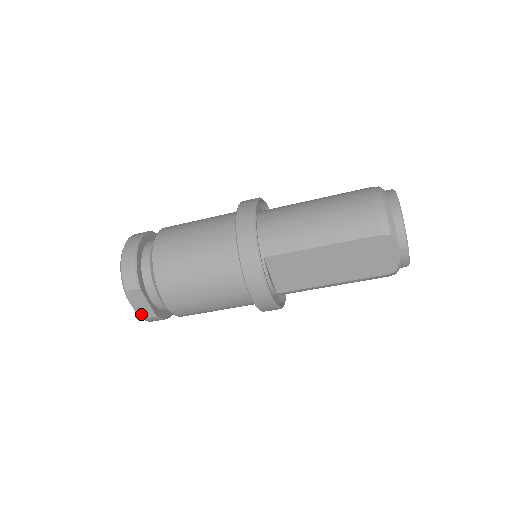
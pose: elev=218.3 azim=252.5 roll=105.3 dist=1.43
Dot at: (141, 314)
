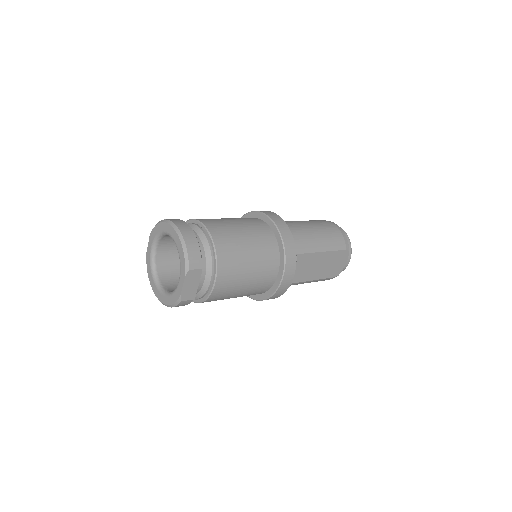
Dot at: (184, 296)
